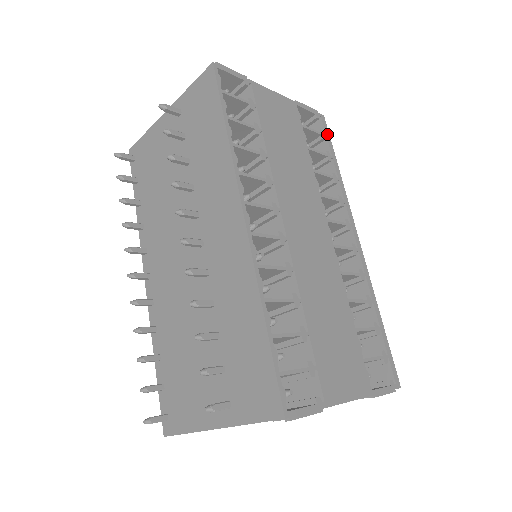
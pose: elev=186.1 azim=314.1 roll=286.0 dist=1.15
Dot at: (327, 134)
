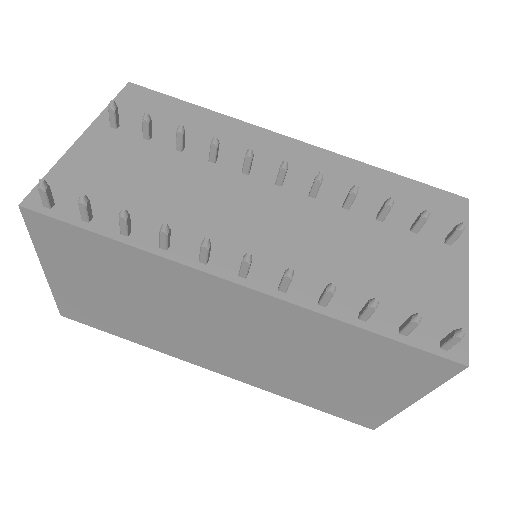
Dot at: occluded
